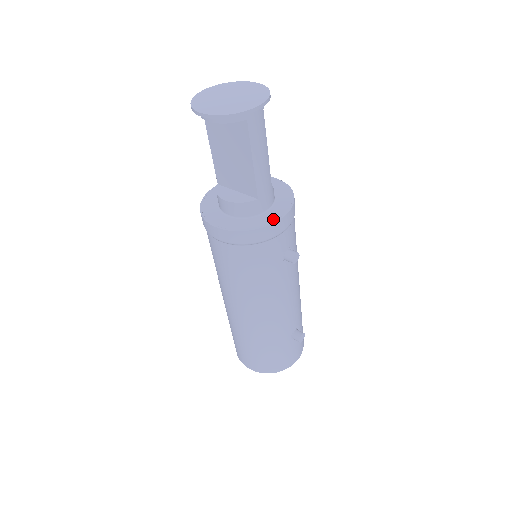
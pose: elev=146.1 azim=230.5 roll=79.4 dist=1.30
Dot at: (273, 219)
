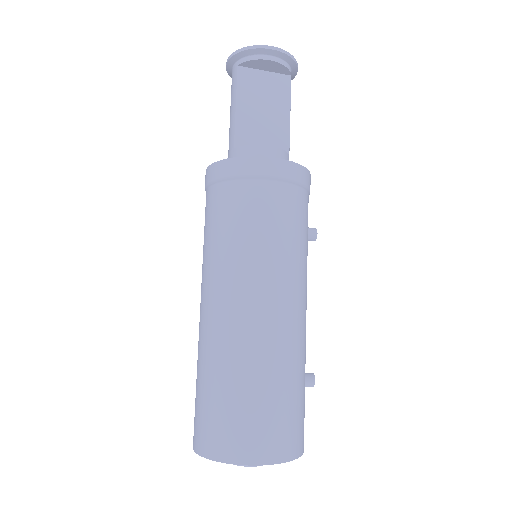
Dot at: occluded
